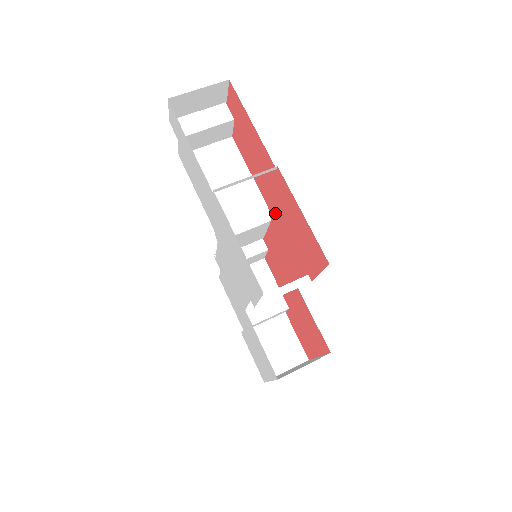
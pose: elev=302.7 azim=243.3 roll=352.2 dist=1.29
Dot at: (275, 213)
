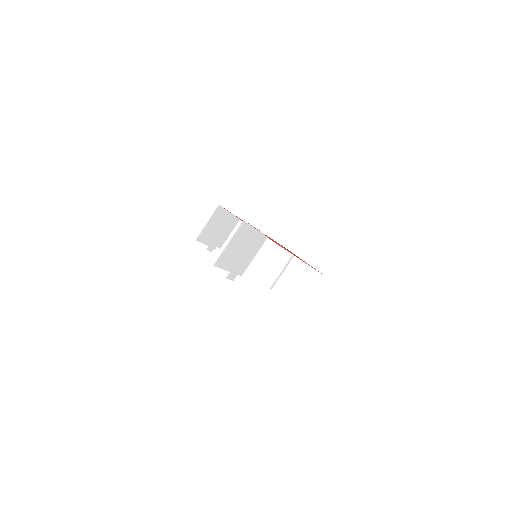
Dot at: occluded
